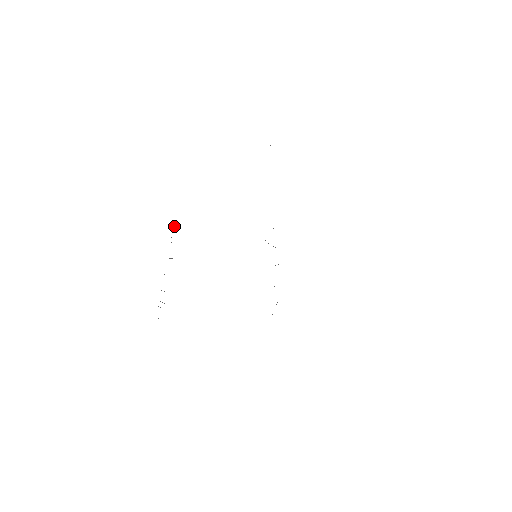
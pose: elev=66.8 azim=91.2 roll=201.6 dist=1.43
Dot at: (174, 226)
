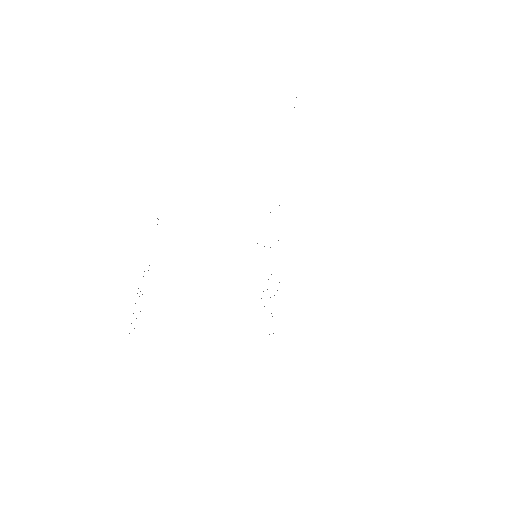
Dot at: occluded
